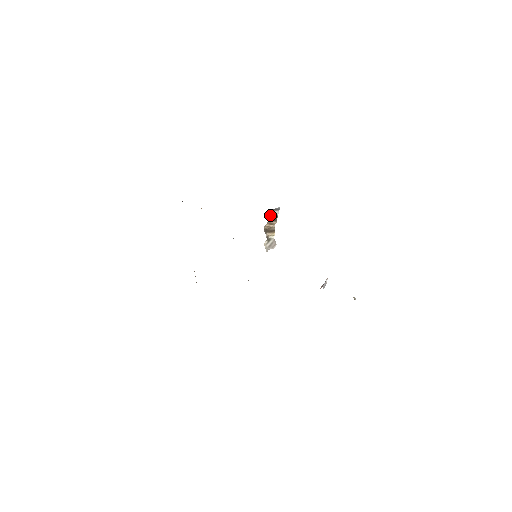
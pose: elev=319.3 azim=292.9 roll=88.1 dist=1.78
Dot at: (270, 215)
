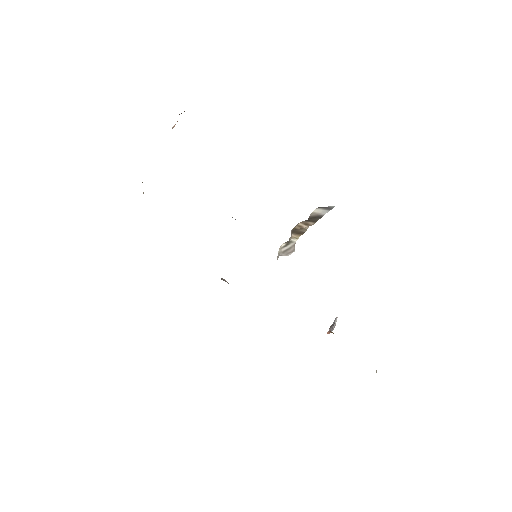
Dot at: (315, 213)
